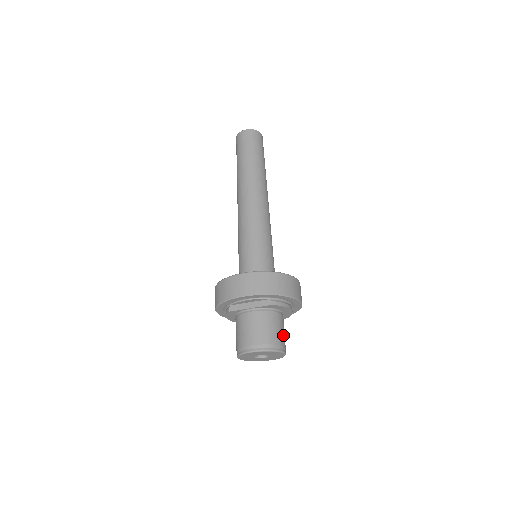
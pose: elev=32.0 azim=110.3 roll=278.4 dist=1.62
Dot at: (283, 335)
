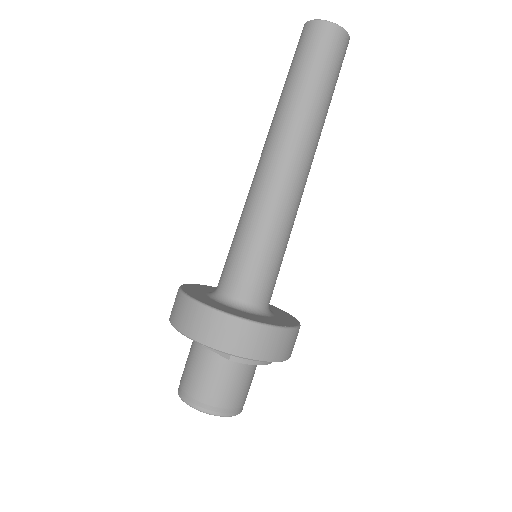
Dot at: (242, 392)
